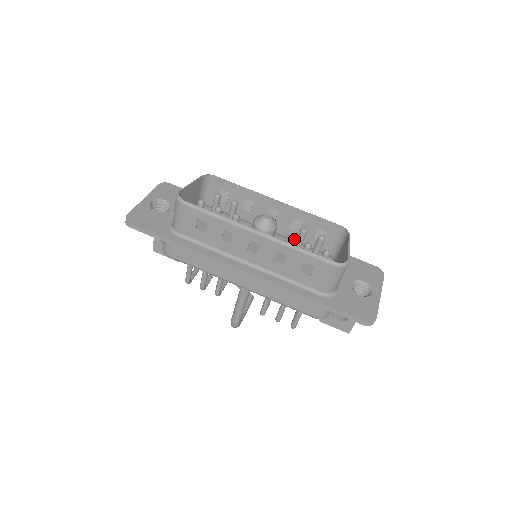
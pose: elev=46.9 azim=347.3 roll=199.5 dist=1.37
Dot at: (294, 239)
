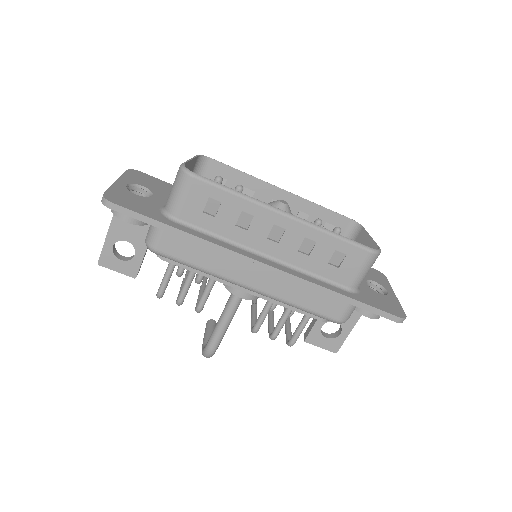
Dot at: occluded
